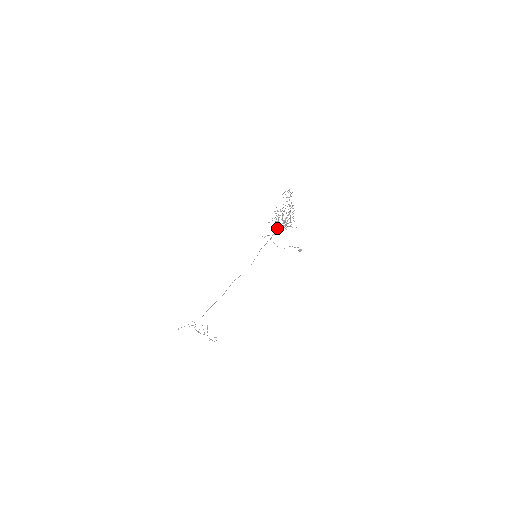
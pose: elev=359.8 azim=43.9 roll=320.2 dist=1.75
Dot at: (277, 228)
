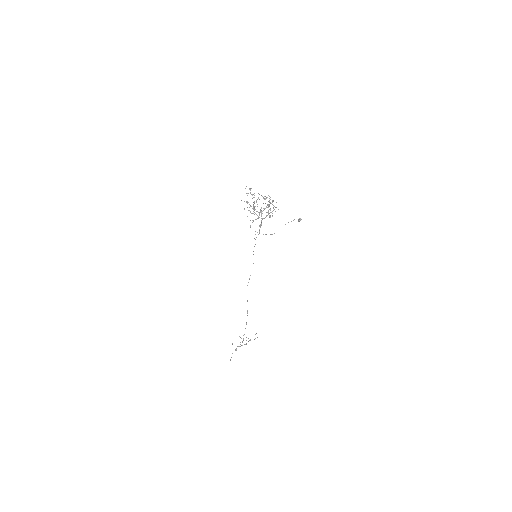
Dot at: occluded
